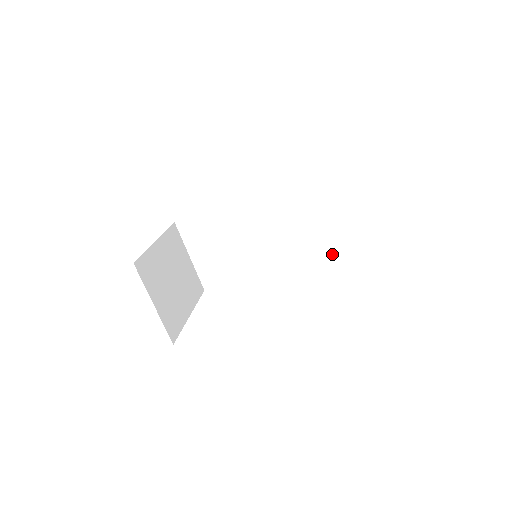
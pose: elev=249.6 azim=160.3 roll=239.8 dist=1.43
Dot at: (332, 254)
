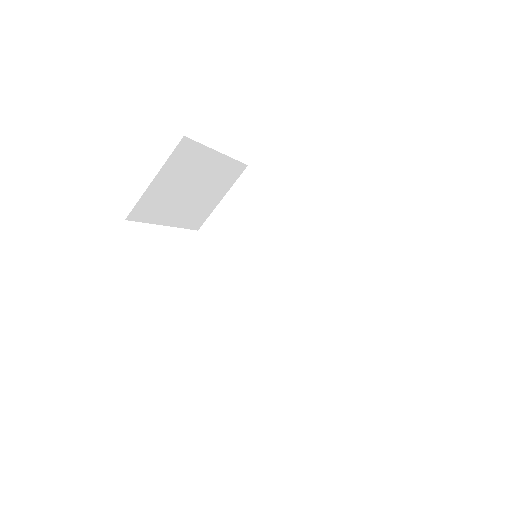
Dot at: (299, 334)
